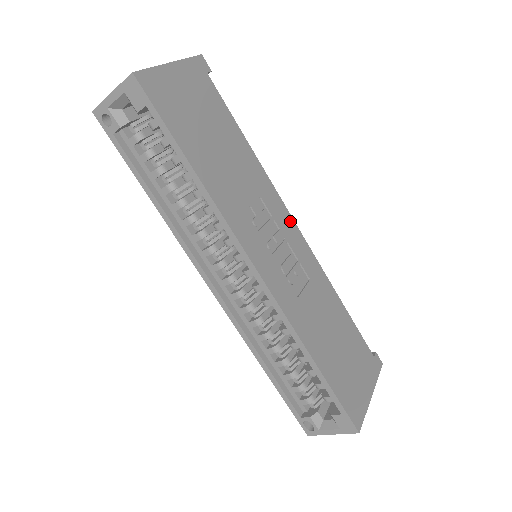
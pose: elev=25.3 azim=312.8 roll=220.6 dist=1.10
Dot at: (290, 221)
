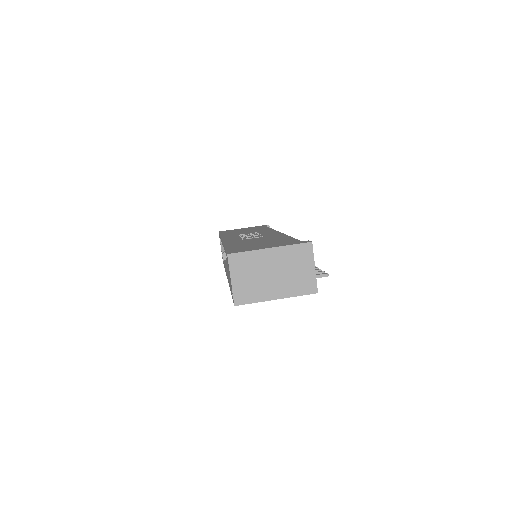
Dot at: occluded
